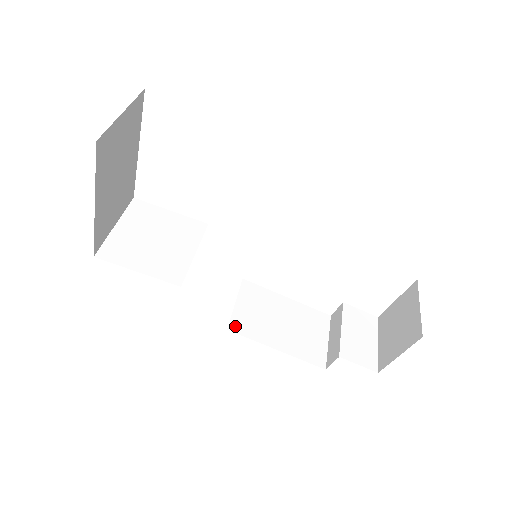
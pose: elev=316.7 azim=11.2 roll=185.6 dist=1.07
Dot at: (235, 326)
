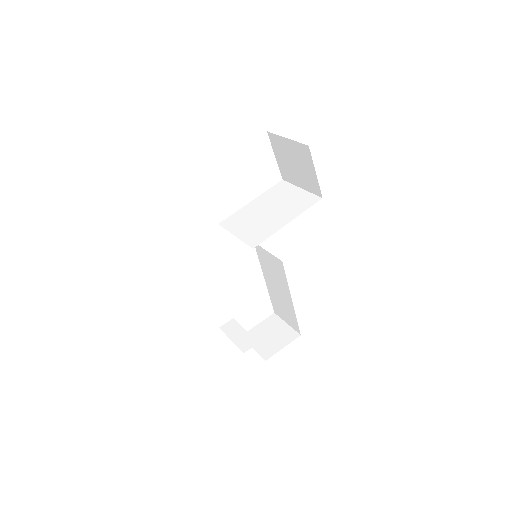
Dot at: occluded
